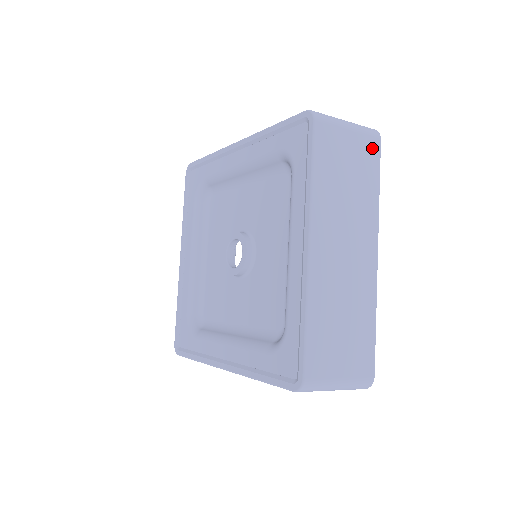
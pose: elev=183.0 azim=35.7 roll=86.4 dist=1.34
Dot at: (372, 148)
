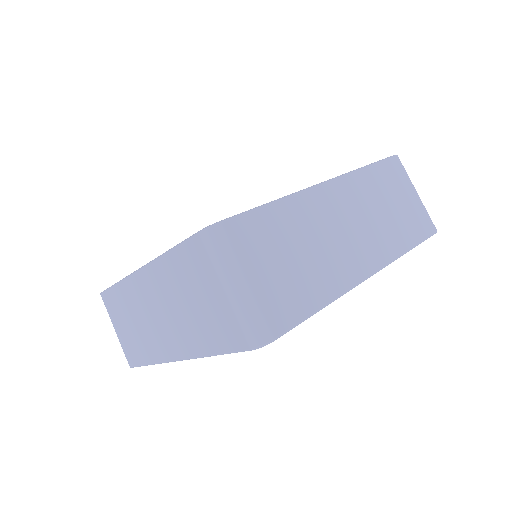
Dot at: (425, 225)
